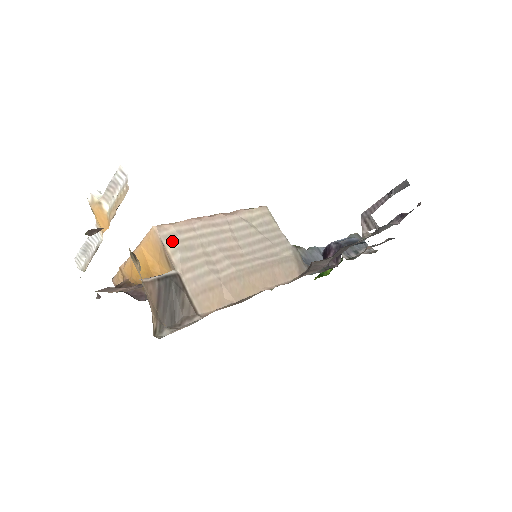
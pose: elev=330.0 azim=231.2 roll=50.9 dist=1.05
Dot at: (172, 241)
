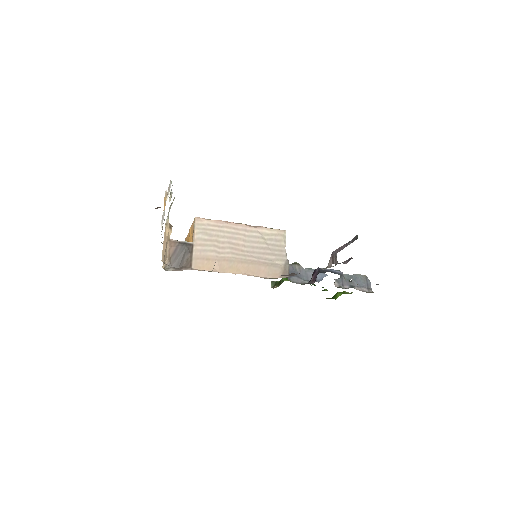
Dot at: (201, 228)
